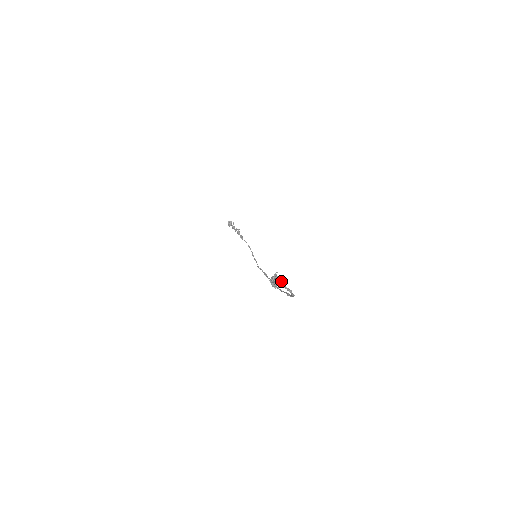
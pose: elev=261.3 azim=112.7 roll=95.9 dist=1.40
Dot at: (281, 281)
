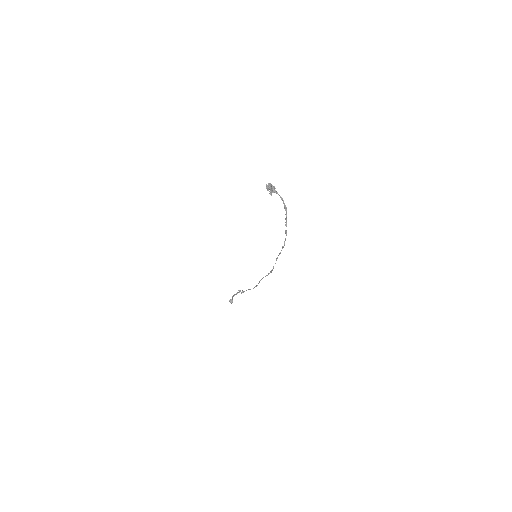
Dot at: (274, 187)
